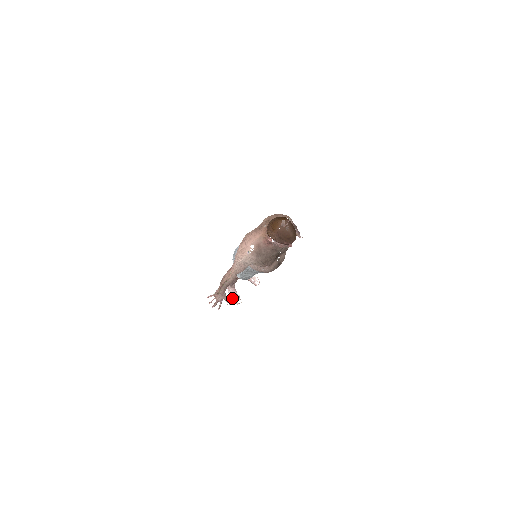
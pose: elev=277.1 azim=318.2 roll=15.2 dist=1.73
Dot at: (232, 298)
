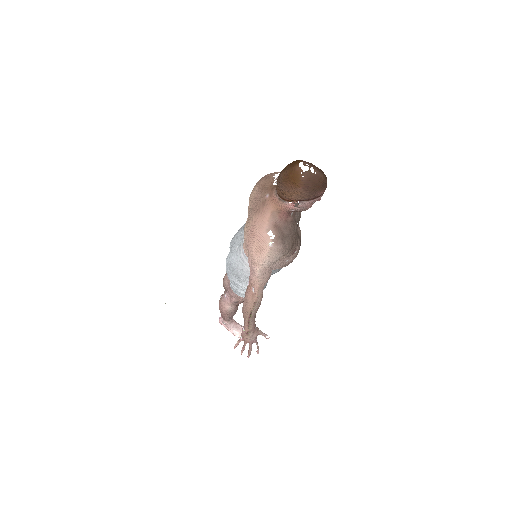
Dot at: (239, 334)
